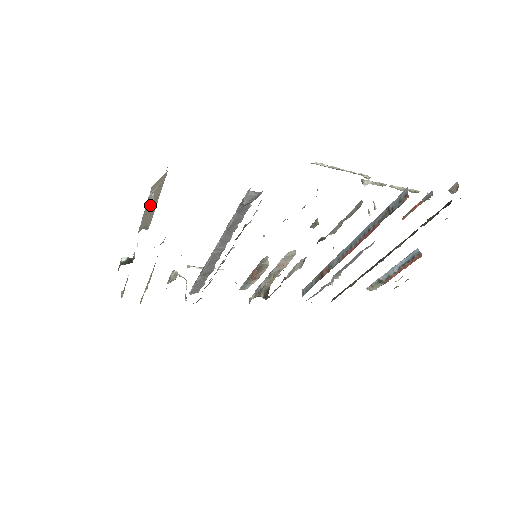
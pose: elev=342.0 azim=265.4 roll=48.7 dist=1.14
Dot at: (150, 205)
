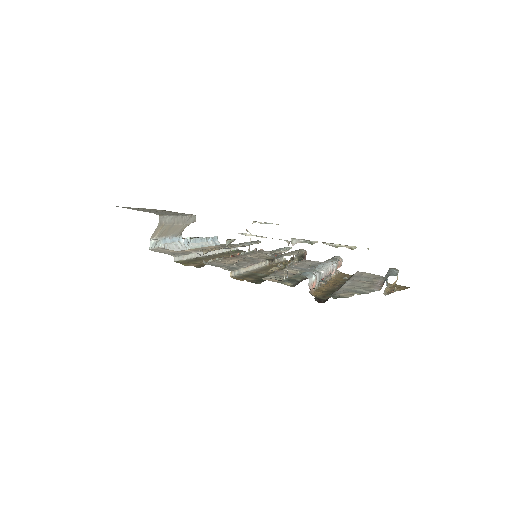
Dot at: (169, 231)
